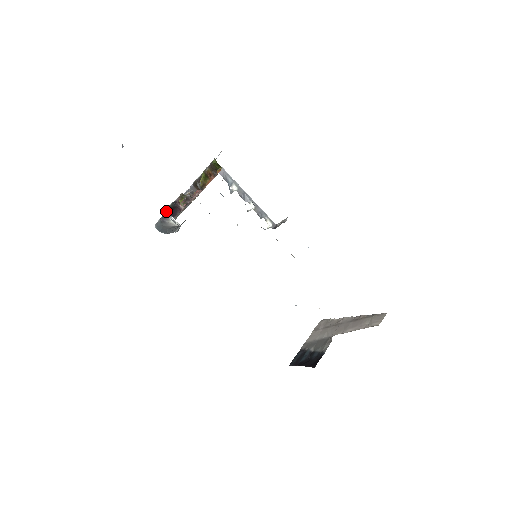
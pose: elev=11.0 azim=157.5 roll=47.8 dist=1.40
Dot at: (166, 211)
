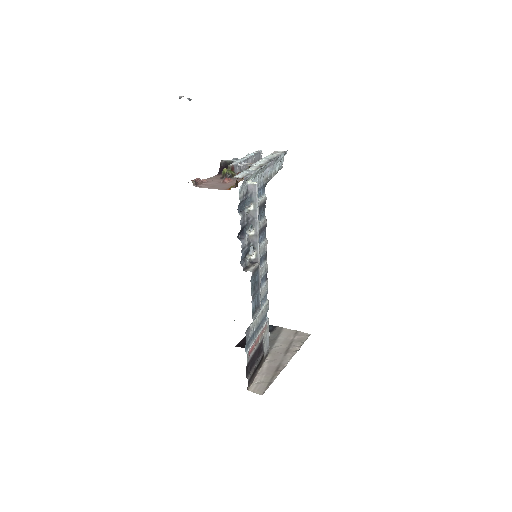
Dot at: (221, 163)
